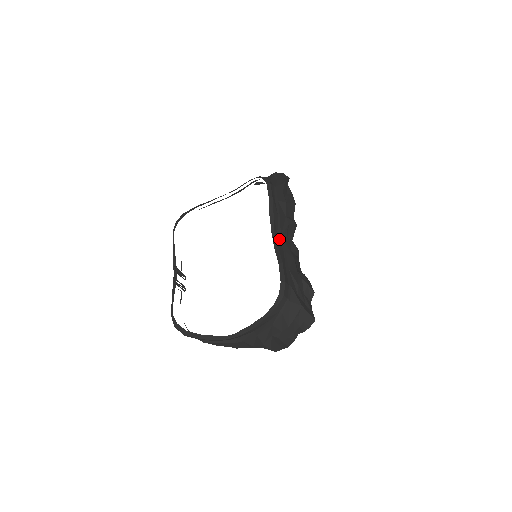
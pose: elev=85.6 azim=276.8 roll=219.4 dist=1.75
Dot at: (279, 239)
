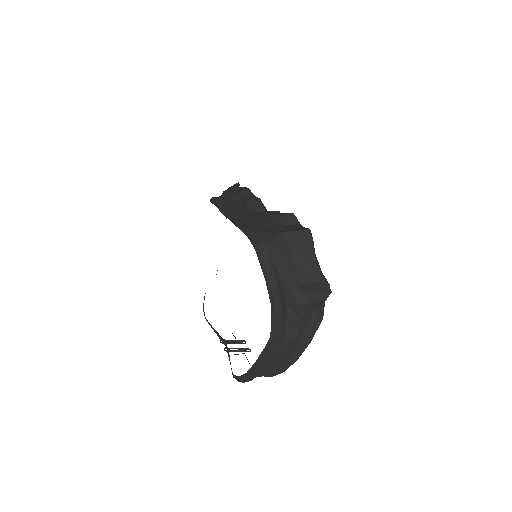
Dot at: (241, 218)
